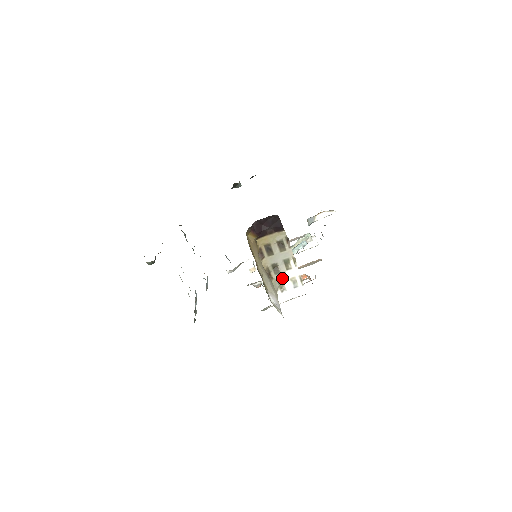
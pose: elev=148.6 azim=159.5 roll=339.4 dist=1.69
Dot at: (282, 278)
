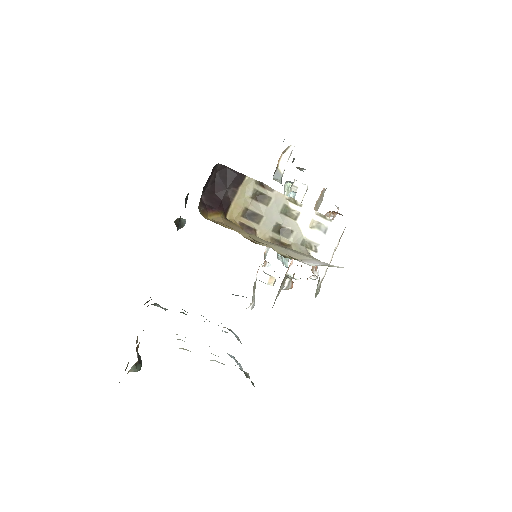
Dot at: (300, 235)
